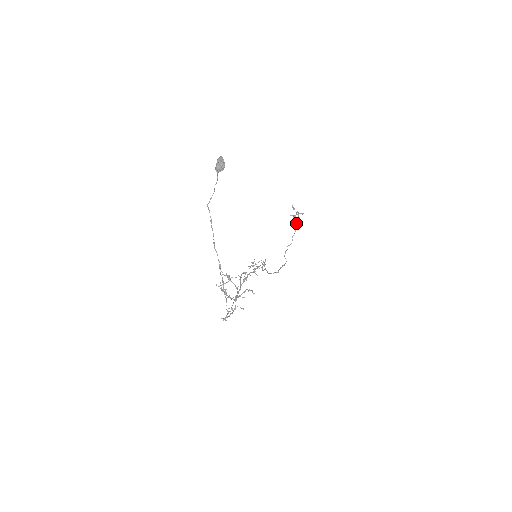
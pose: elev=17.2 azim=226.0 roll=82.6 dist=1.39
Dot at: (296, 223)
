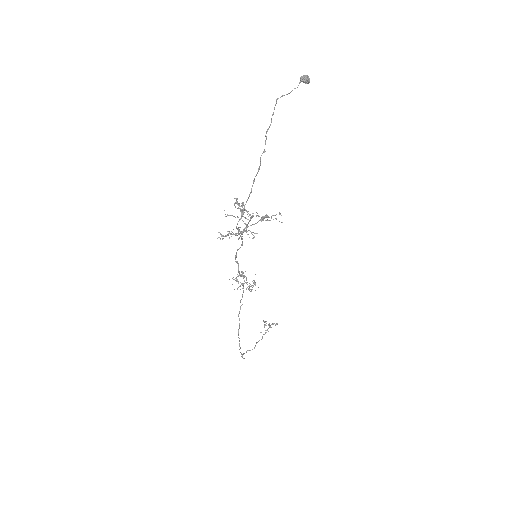
Dot at: occluded
